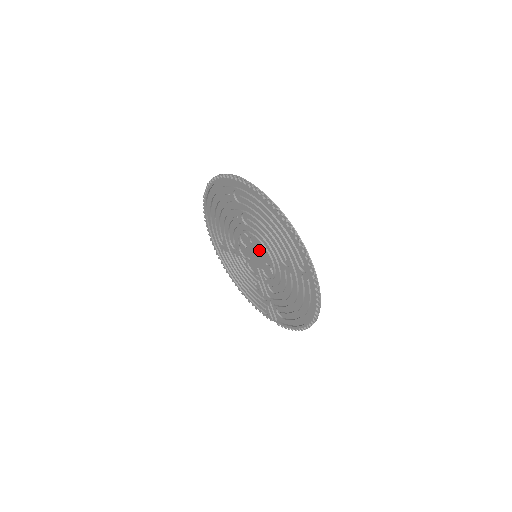
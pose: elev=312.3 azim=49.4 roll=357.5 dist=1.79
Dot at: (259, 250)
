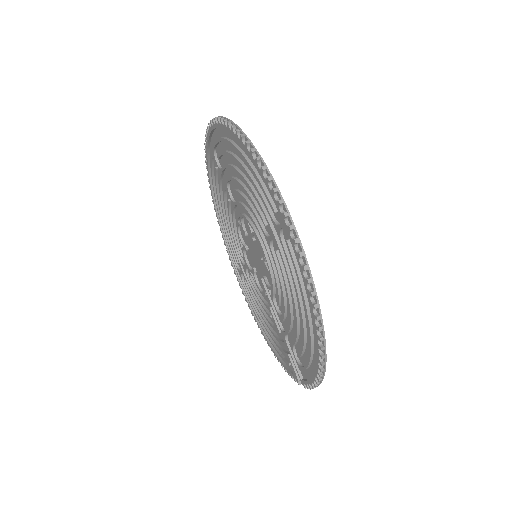
Dot at: (251, 237)
